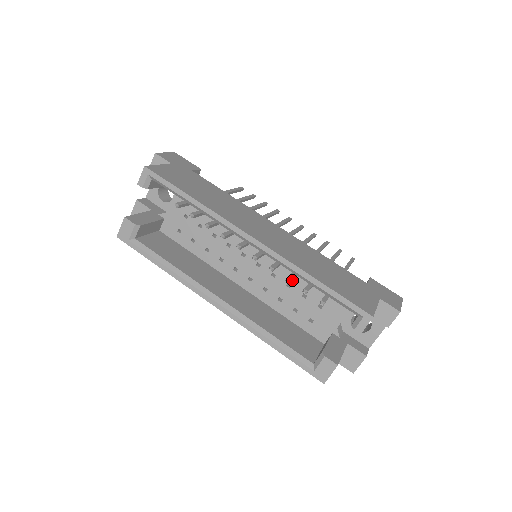
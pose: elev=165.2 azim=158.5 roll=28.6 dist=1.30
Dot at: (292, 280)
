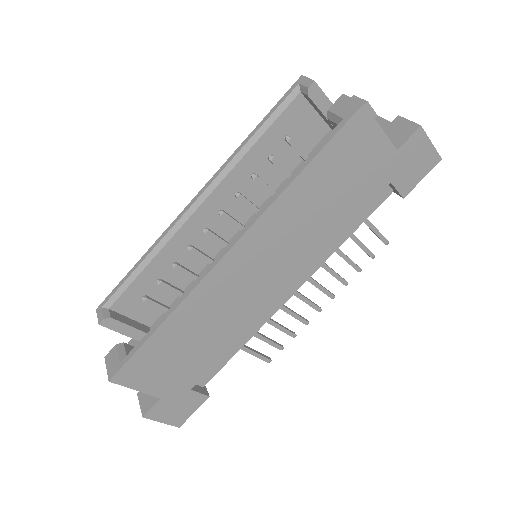
Dot at: occluded
